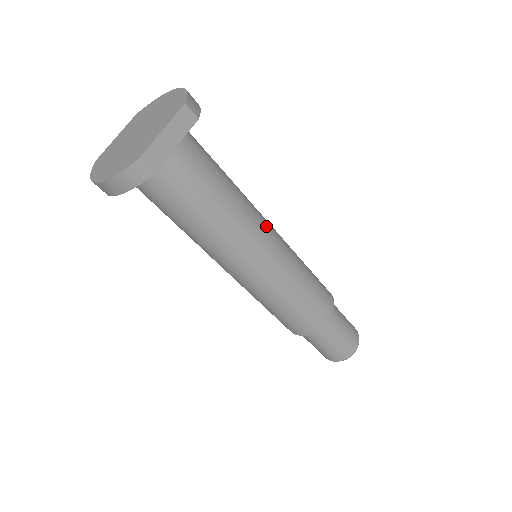
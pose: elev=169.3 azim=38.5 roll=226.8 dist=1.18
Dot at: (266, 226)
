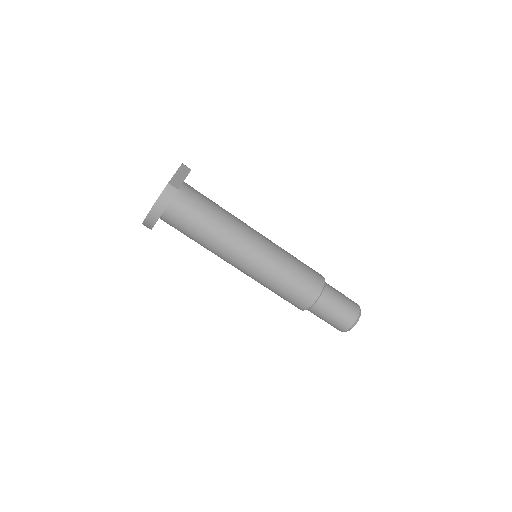
Dot at: (252, 228)
